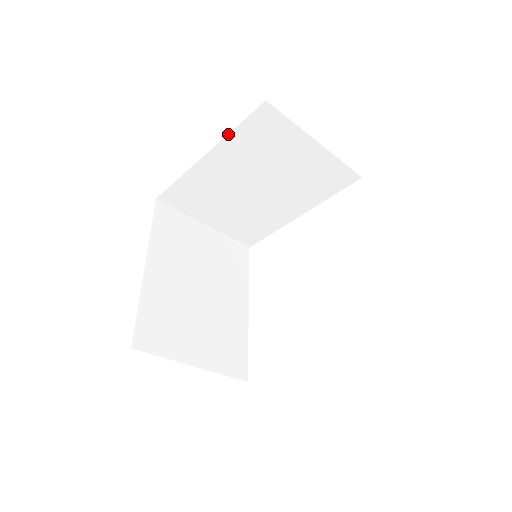
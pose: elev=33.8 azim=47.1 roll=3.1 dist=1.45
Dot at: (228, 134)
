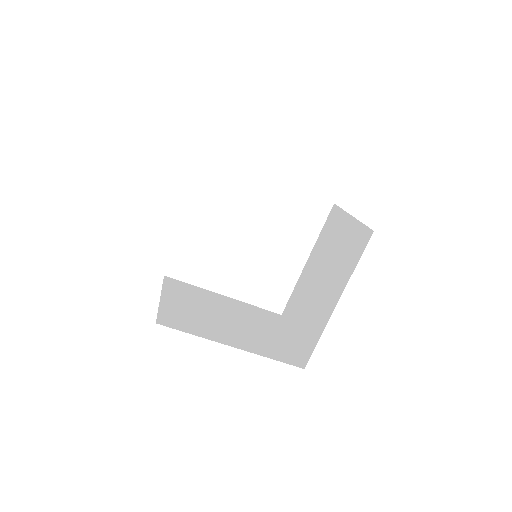
Dot at: occluded
